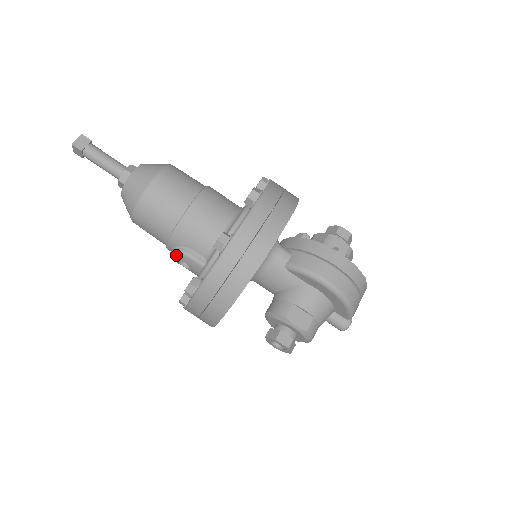
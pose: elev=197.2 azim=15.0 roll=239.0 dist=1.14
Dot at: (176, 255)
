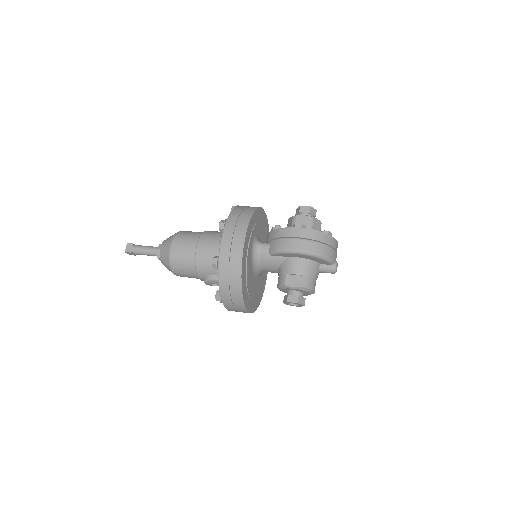
Dot at: (206, 282)
